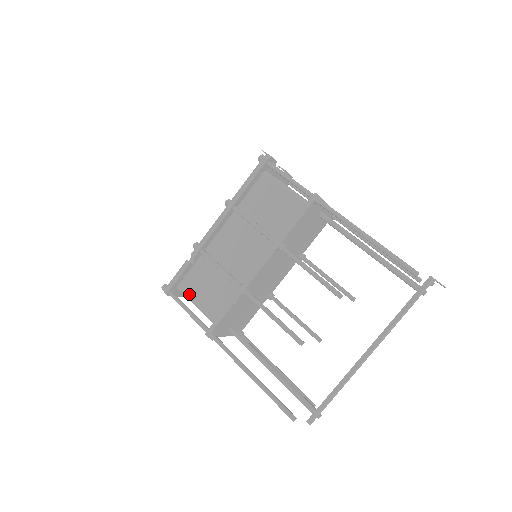
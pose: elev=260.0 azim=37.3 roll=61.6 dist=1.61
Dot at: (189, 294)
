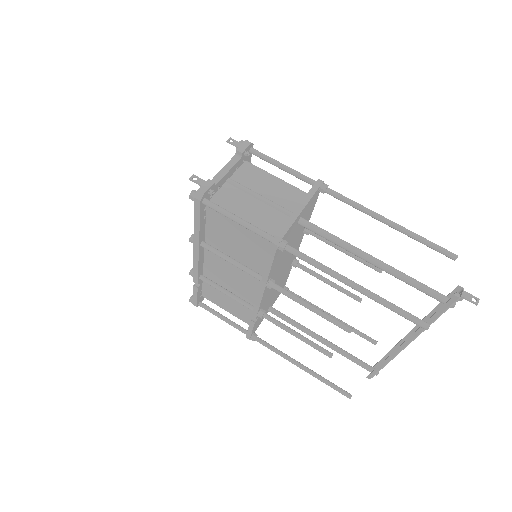
Dot at: (215, 303)
